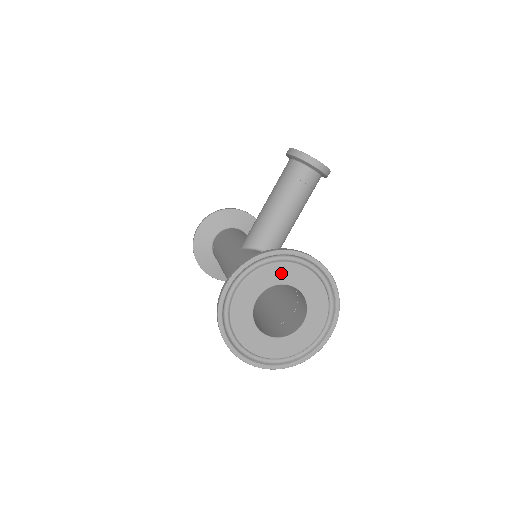
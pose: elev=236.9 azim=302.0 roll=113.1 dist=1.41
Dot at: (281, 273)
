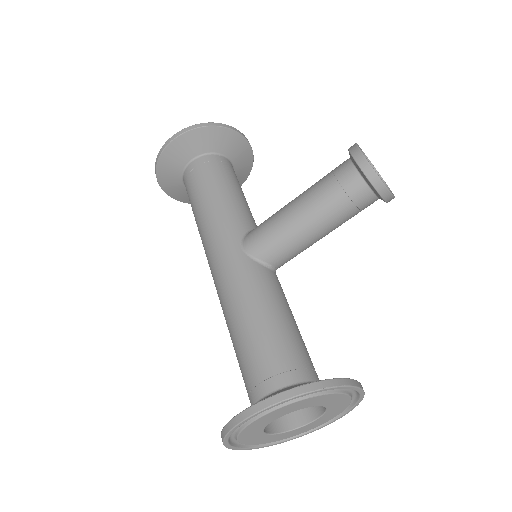
Dot at: (317, 401)
